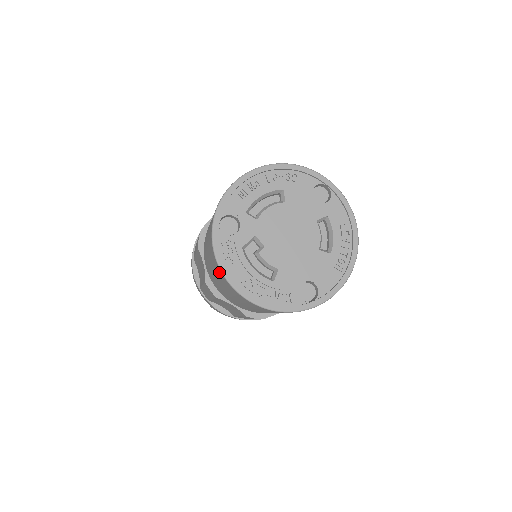
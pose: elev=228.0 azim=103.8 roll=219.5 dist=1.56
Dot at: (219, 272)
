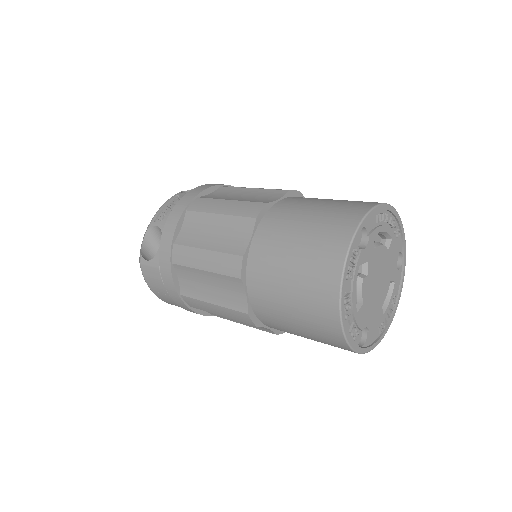
Dot at: (330, 272)
